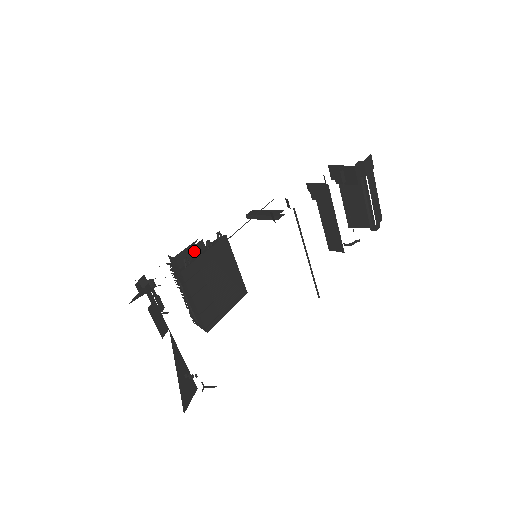
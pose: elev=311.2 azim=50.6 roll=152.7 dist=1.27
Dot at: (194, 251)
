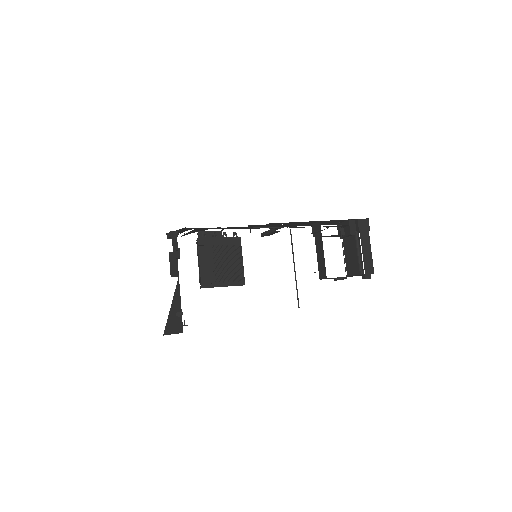
Dot at: (213, 234)
